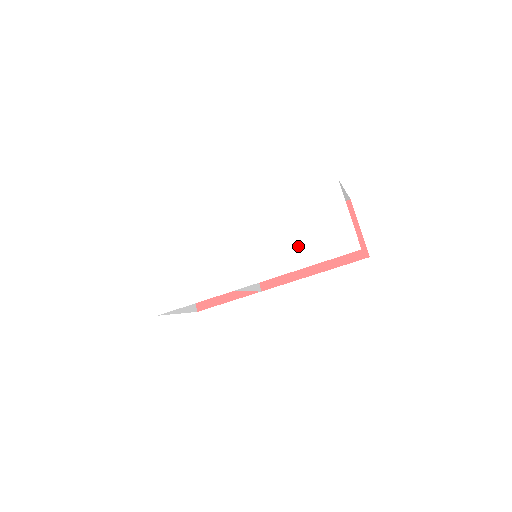
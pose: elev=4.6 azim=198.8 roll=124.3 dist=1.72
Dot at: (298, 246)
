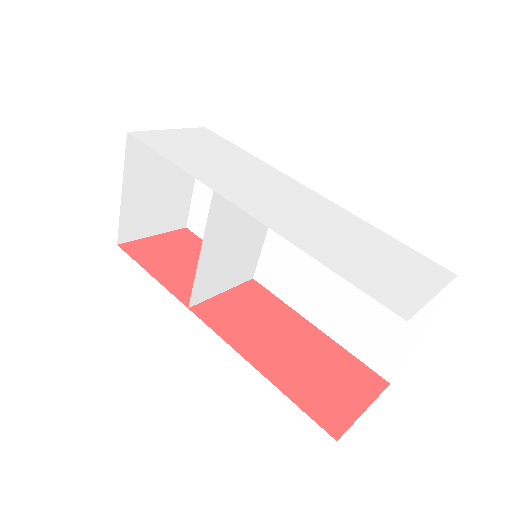
Dot at: (337, 247)
